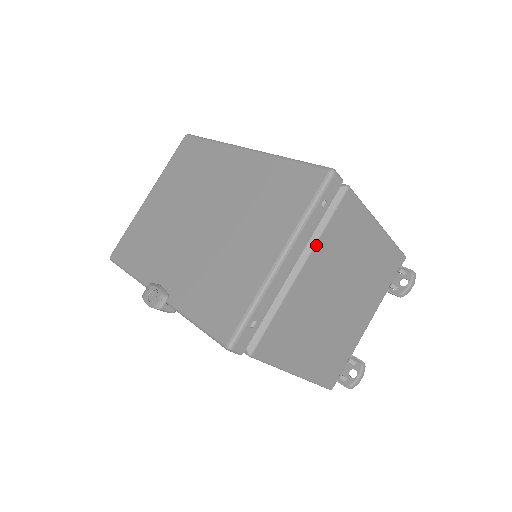
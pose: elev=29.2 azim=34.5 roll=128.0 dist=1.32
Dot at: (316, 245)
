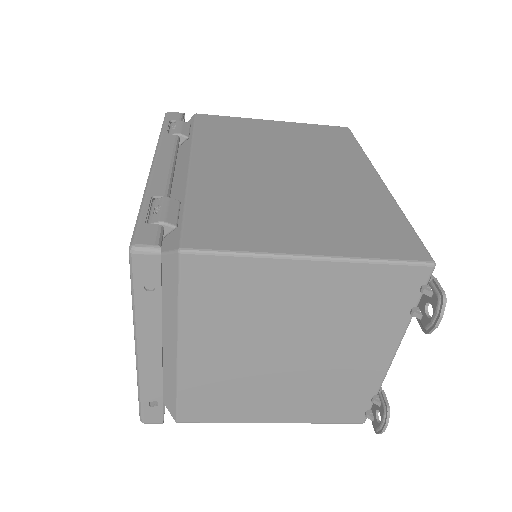
Dot at: (180, 325)
